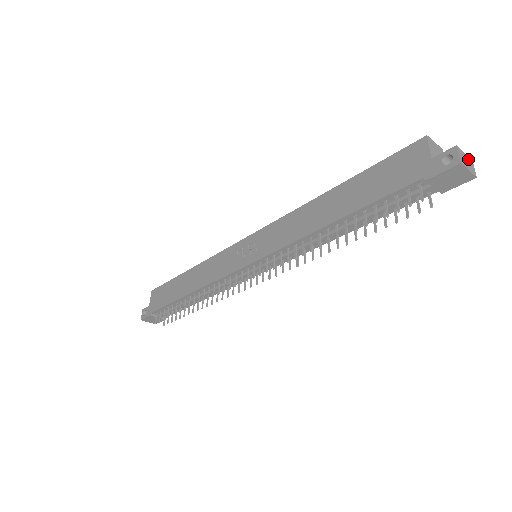
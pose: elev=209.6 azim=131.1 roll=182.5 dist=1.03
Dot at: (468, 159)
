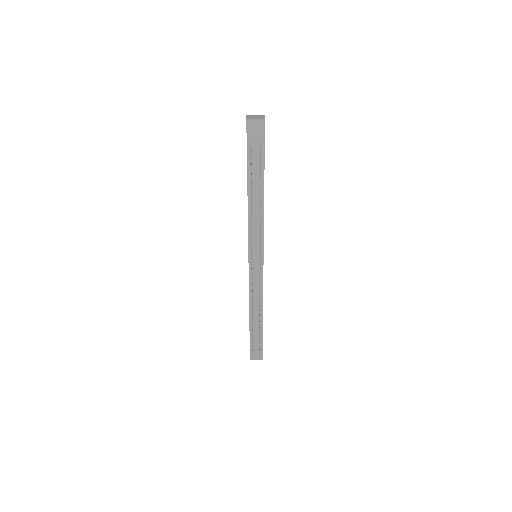
Dot at: (259, 116)
